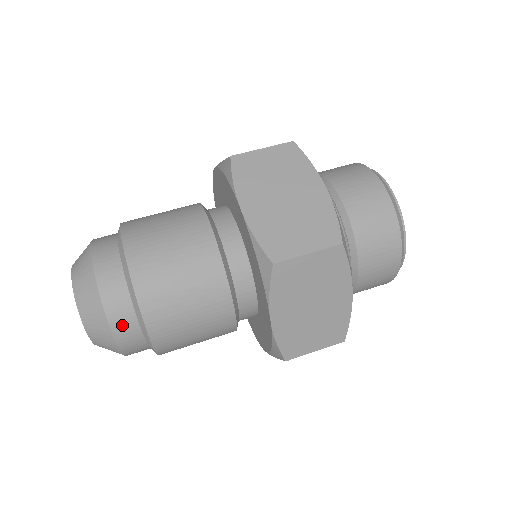
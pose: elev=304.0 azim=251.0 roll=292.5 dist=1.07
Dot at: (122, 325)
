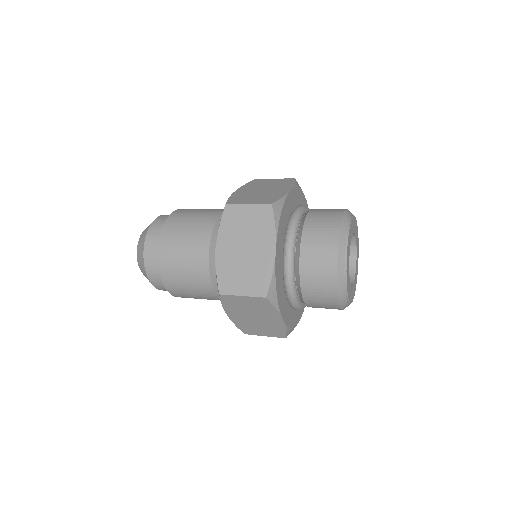
Dot at: (151, 243)
